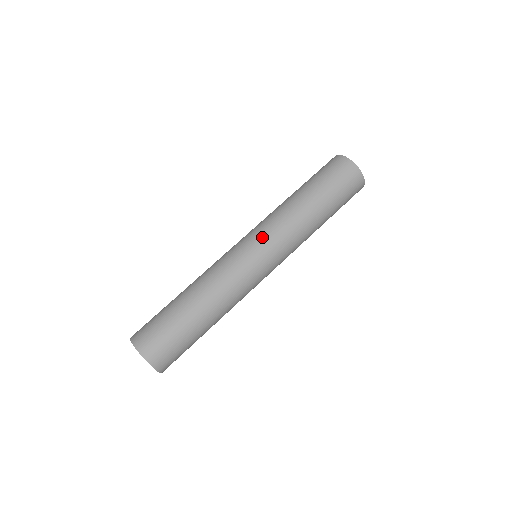
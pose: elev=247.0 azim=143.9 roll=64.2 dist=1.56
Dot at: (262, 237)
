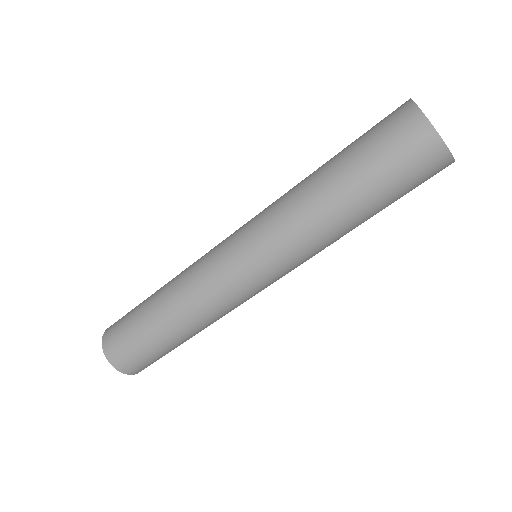
Dot at: (249, 229)
